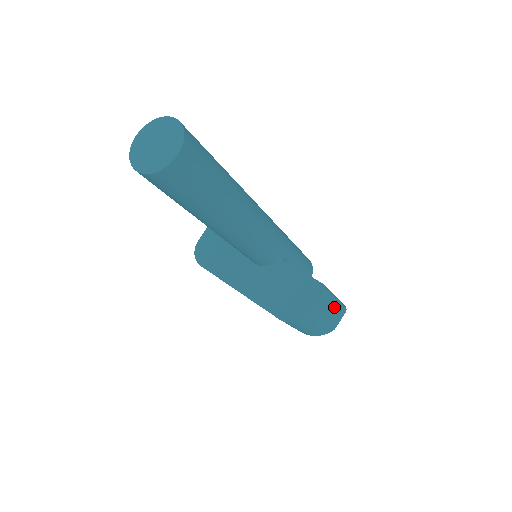
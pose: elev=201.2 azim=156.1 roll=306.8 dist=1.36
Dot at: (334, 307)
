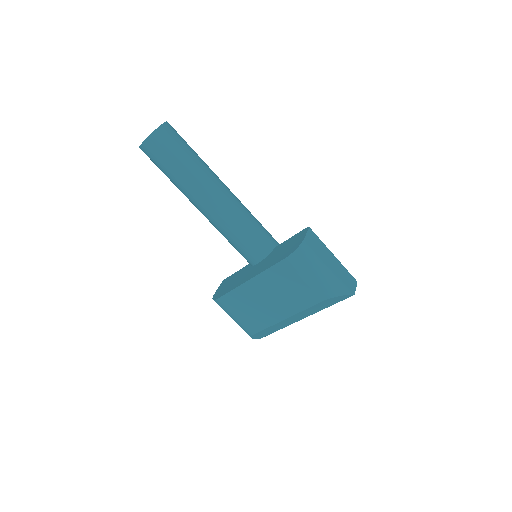
Dot at: (335, 261)
